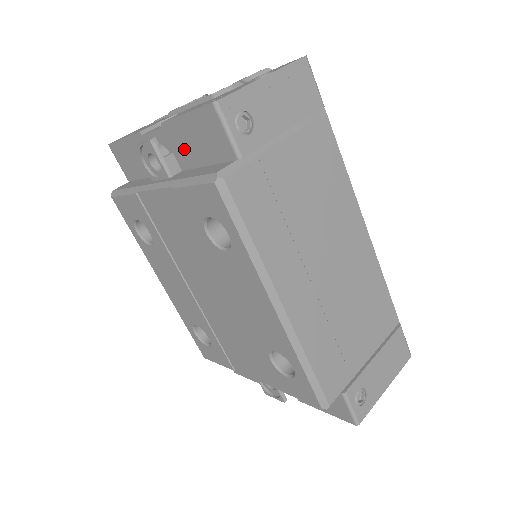
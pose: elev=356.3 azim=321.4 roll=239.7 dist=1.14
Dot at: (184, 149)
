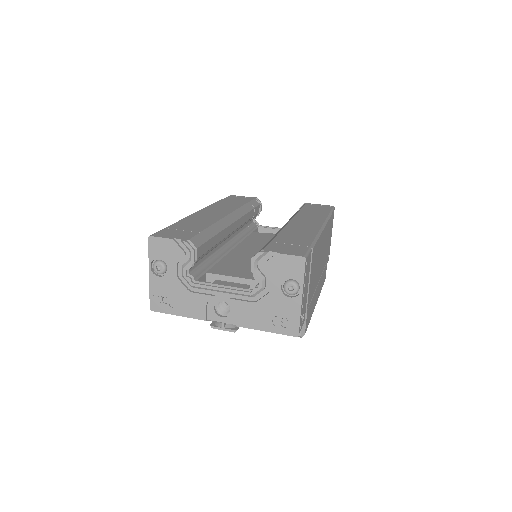
Dot at: occluded
